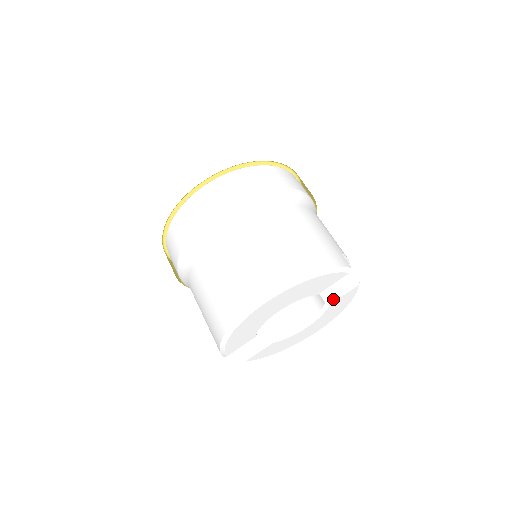
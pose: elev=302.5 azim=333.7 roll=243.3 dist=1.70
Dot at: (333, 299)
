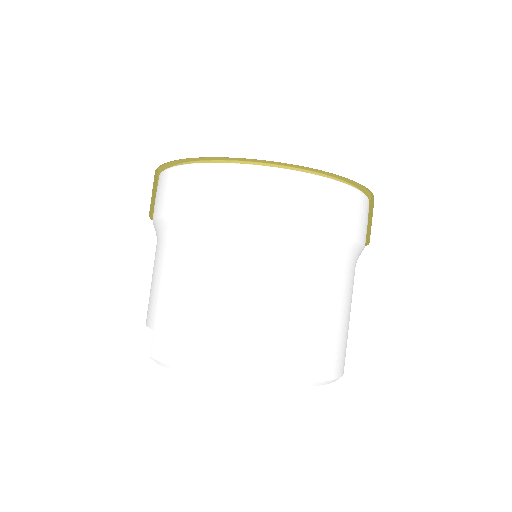
Dot at: occluded
